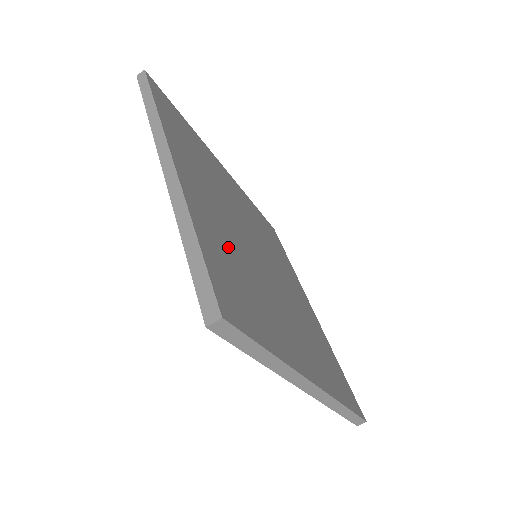
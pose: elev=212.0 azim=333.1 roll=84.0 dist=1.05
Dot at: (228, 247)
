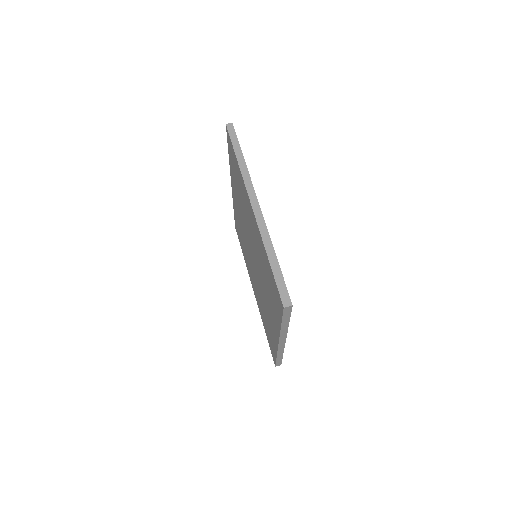
Dot at: occluded
